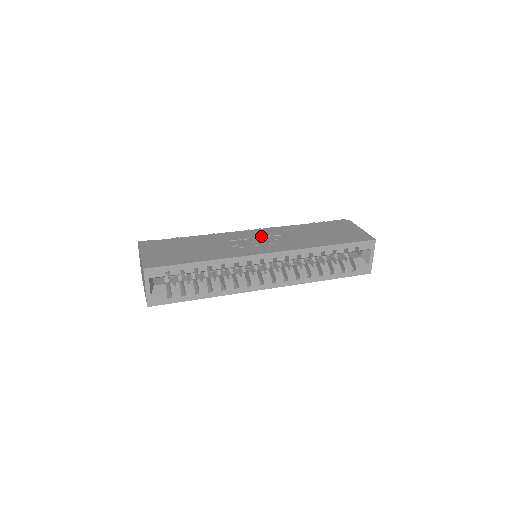
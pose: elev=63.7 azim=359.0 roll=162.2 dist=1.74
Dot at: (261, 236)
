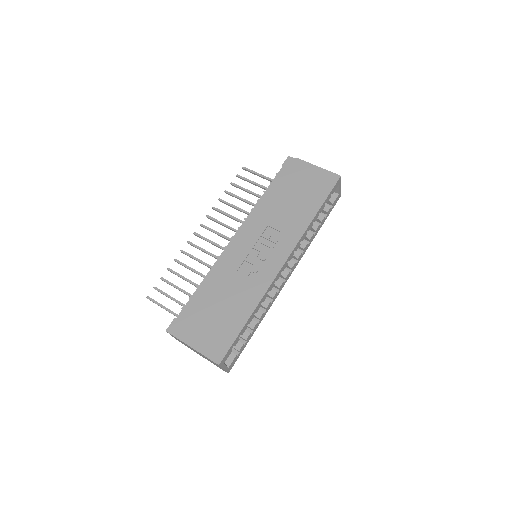
Dot at: (255, 242)
